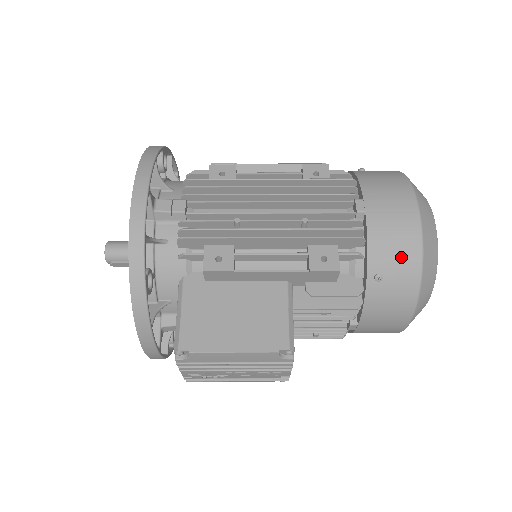
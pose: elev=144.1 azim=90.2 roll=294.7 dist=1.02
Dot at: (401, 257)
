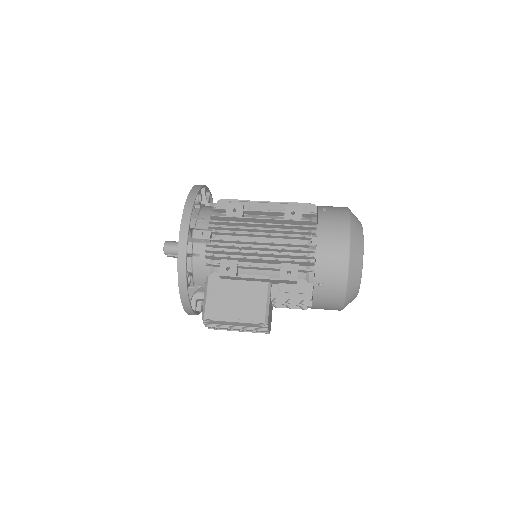
Dot at: (335, 275)
